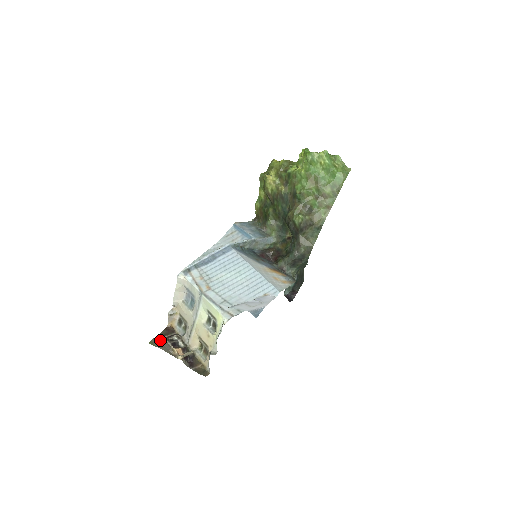
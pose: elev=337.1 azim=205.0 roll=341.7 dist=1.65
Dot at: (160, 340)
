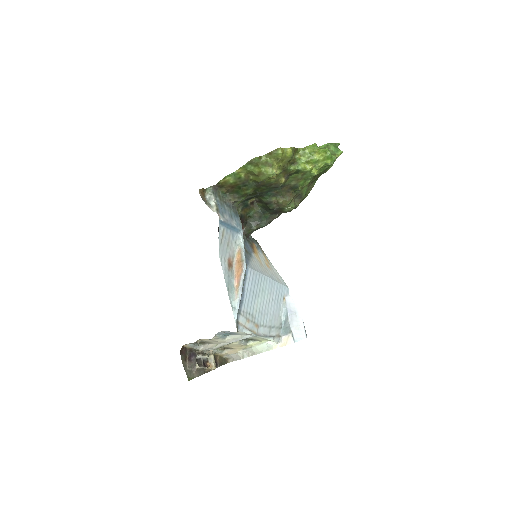
Dot at: (189, 369)
